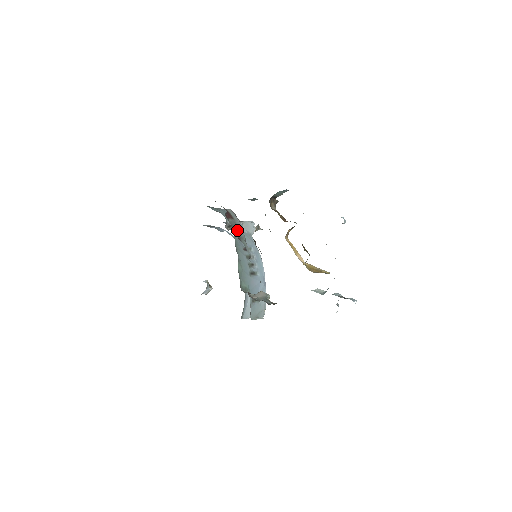
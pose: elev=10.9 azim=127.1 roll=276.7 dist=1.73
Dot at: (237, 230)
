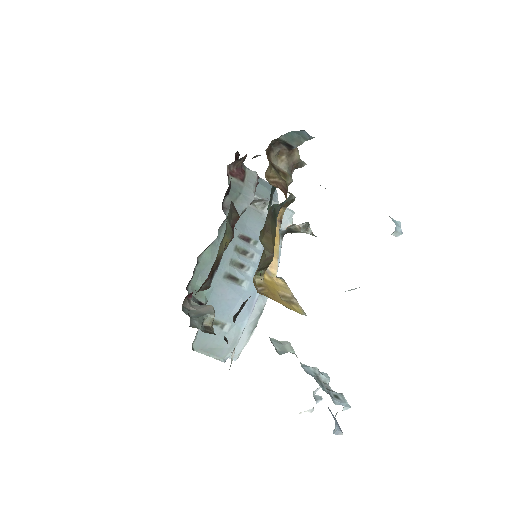
Dot at: (233, 196)
